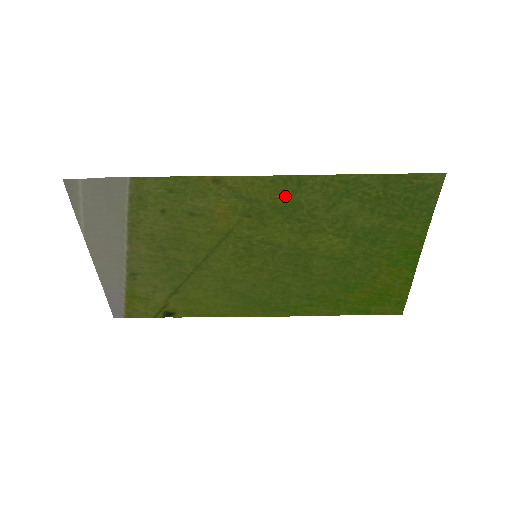
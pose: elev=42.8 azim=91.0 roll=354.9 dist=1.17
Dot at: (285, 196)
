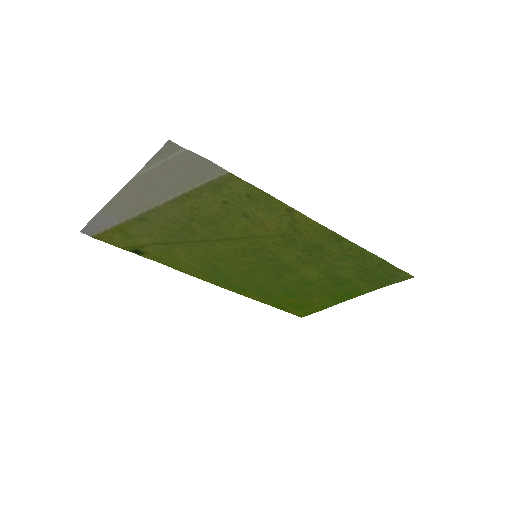
Dot at: (320, 241)
